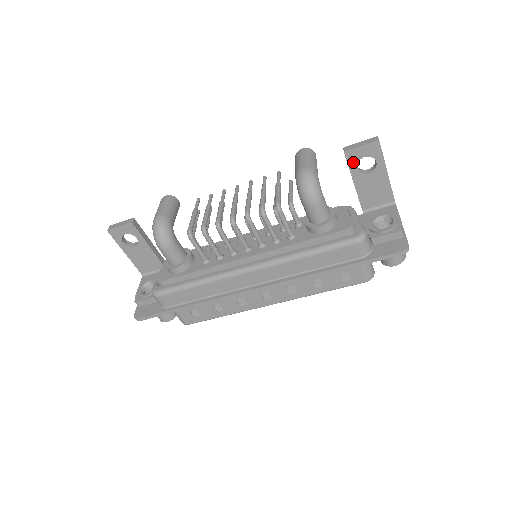
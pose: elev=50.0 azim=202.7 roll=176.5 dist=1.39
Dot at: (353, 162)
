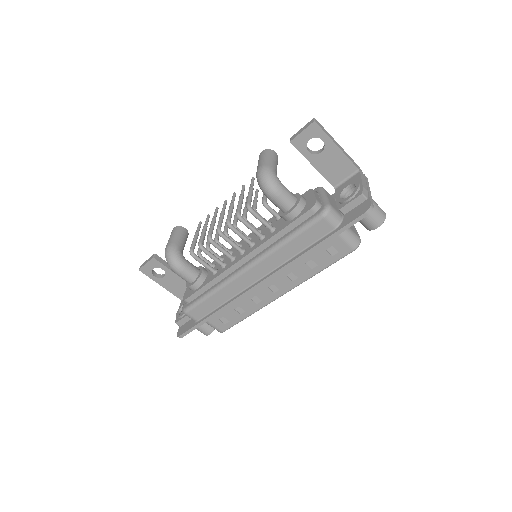
Dot at: (302, 148)
